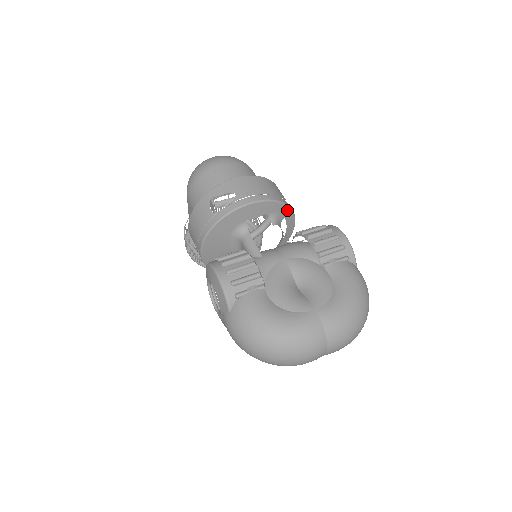
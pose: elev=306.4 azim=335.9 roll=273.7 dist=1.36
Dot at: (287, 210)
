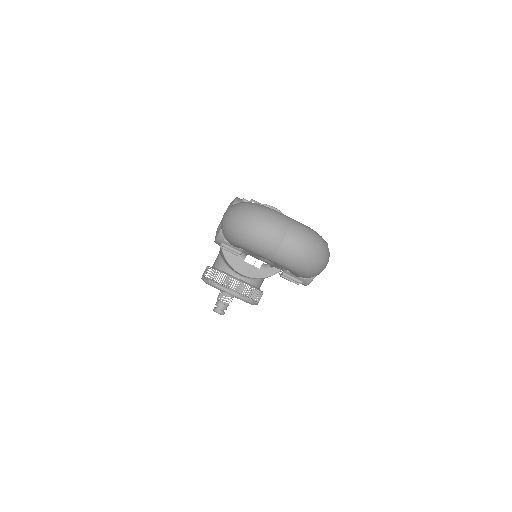
Dot at: occluded
